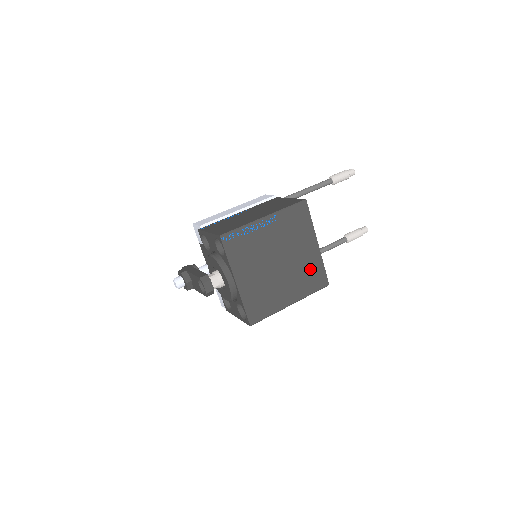
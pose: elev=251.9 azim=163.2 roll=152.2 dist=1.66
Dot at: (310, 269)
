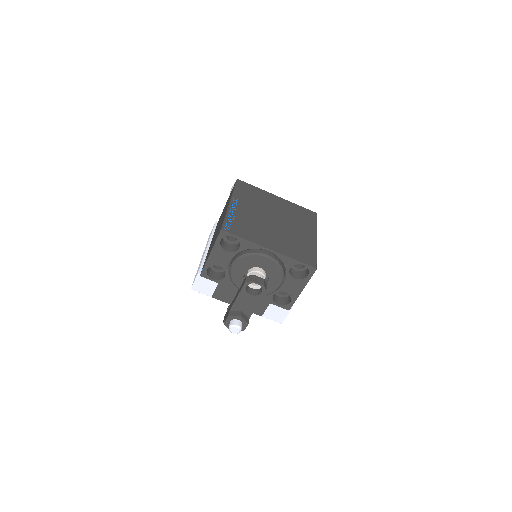
Dot at: (295, 212)
